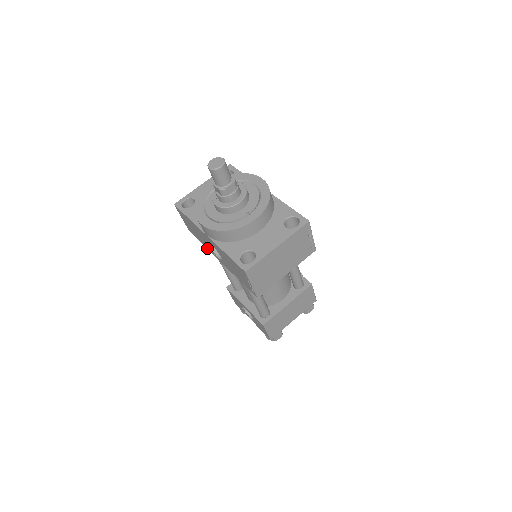
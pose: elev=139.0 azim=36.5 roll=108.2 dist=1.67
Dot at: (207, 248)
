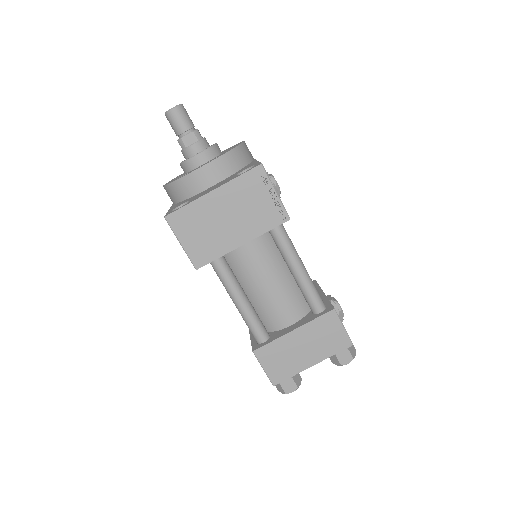
Dot at: occluded
